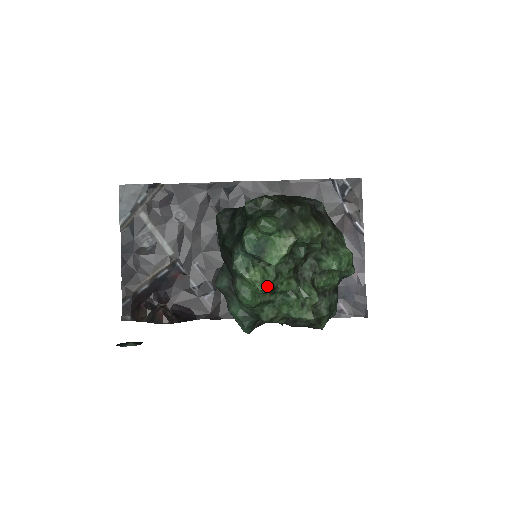
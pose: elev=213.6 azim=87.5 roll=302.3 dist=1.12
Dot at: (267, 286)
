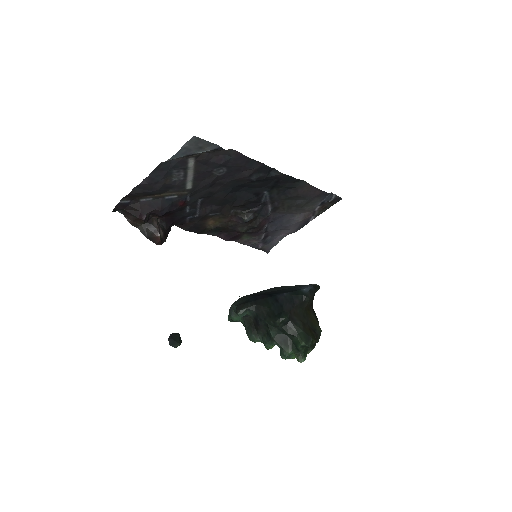
Dot at: occluded
